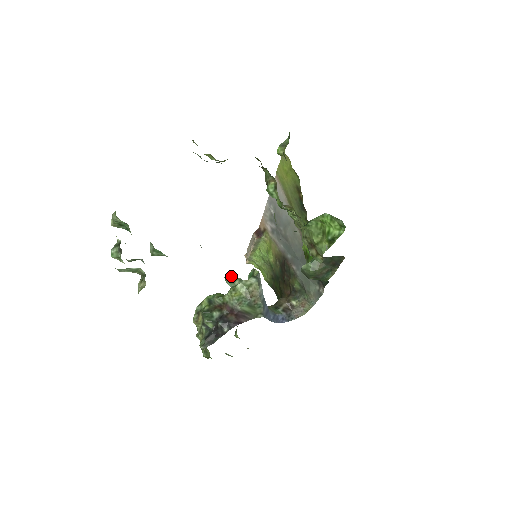
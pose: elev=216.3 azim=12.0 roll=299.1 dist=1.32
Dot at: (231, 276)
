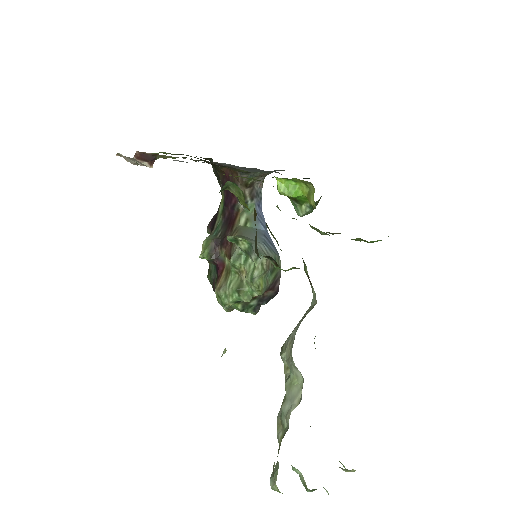
Dot at: occluded
